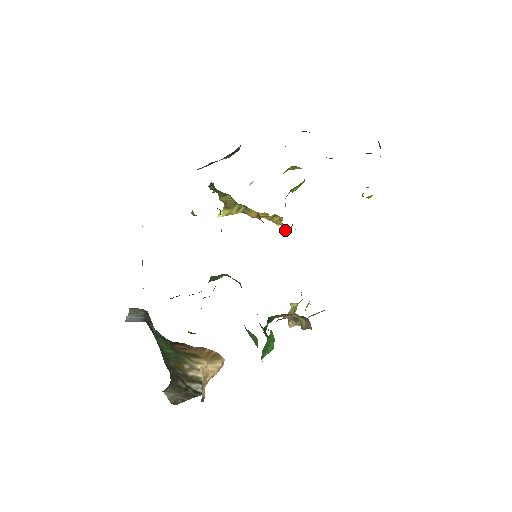
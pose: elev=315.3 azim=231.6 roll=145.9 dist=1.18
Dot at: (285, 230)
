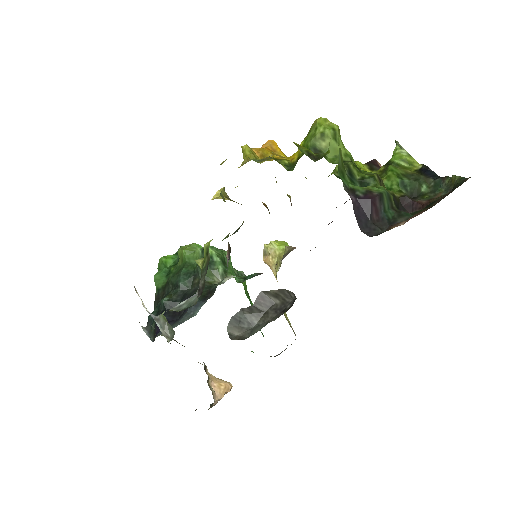
Dot at: occluded
